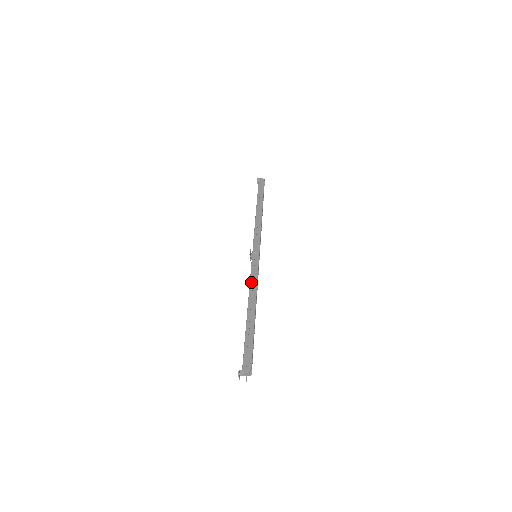
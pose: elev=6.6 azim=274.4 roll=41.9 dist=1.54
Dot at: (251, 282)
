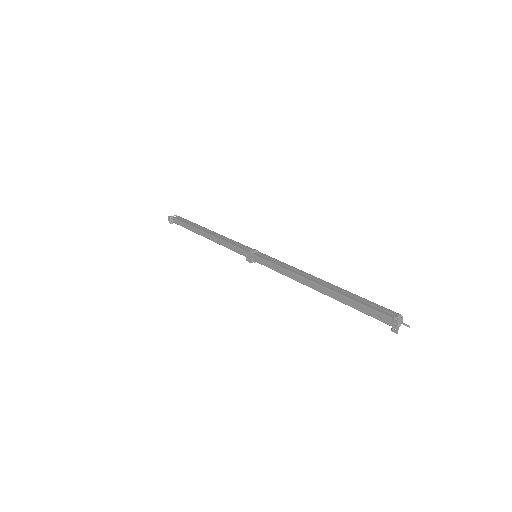
Dot at: (286, 268)
